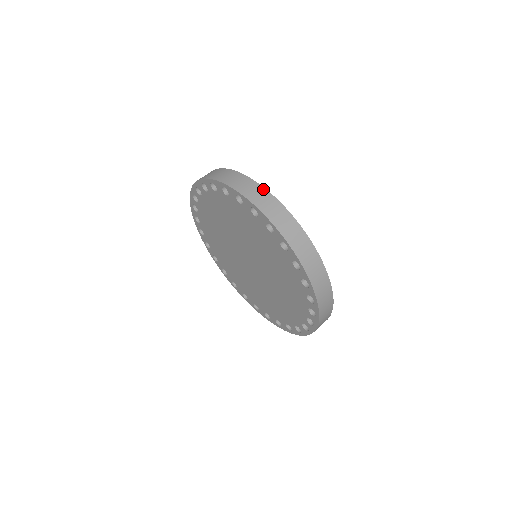
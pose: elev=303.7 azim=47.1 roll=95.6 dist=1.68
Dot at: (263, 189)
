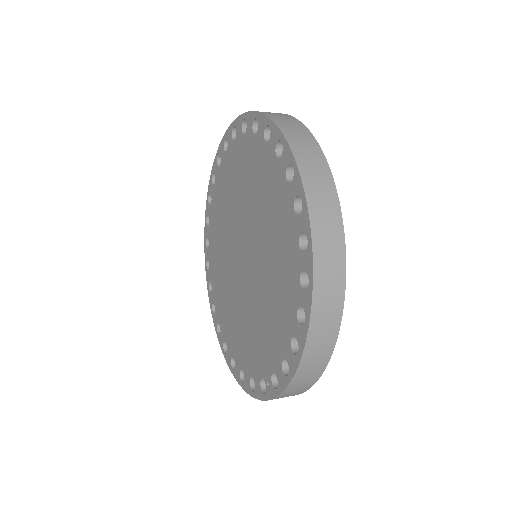
Dot at: occluded
